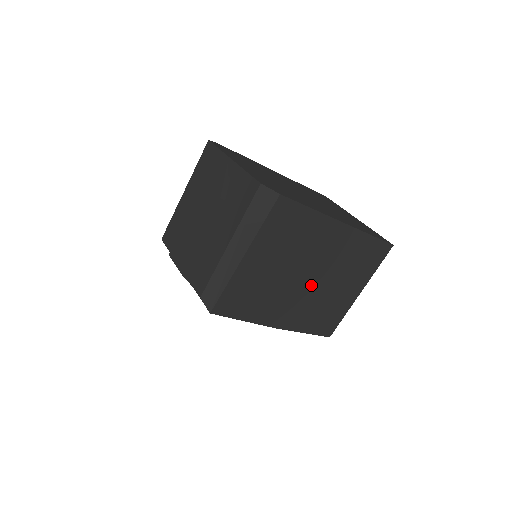
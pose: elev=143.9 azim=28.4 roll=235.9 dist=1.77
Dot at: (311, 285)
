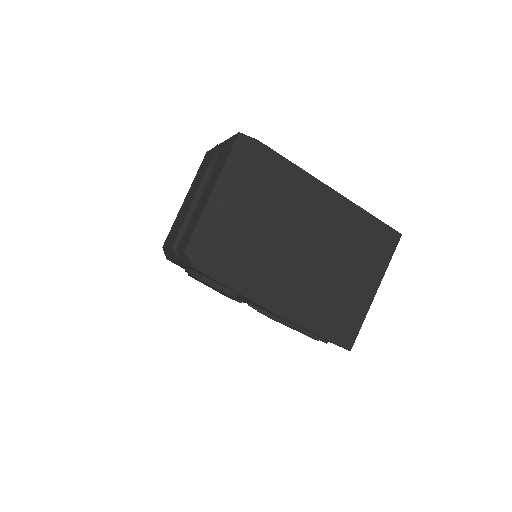
Dot at: (311, 263)
